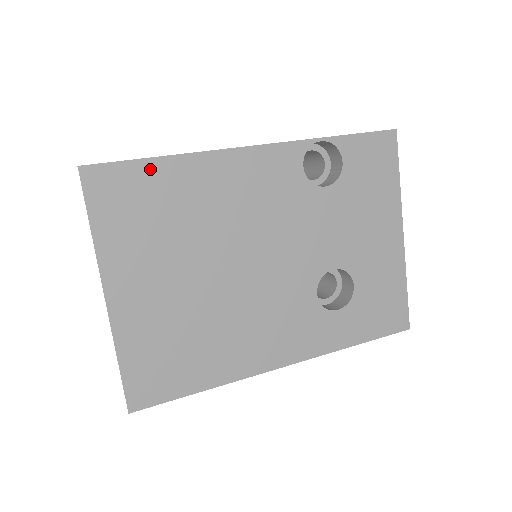
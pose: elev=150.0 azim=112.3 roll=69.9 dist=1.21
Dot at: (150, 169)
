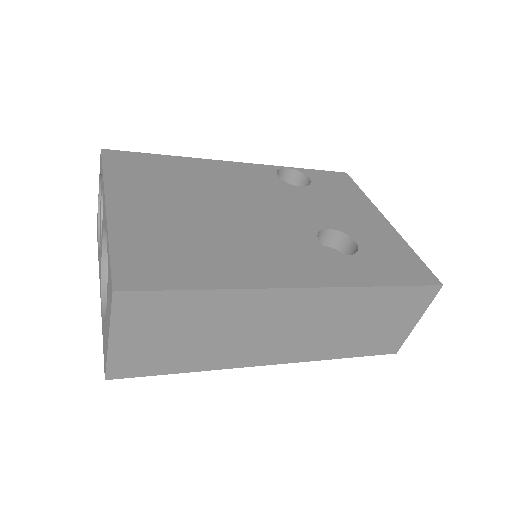
Dot at: (155, 158)
